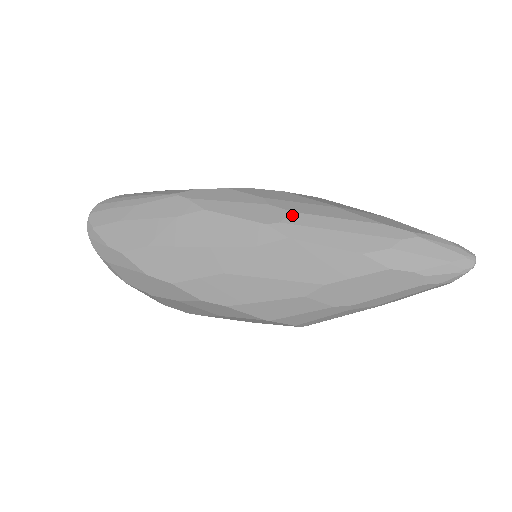
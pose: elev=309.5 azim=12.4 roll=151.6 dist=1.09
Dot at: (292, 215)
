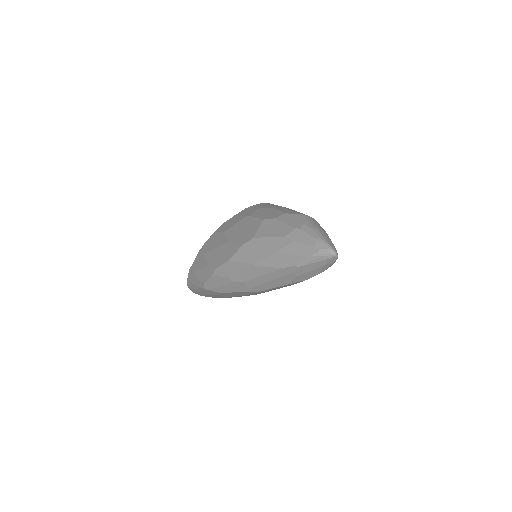
Dot at: (247, 284)
